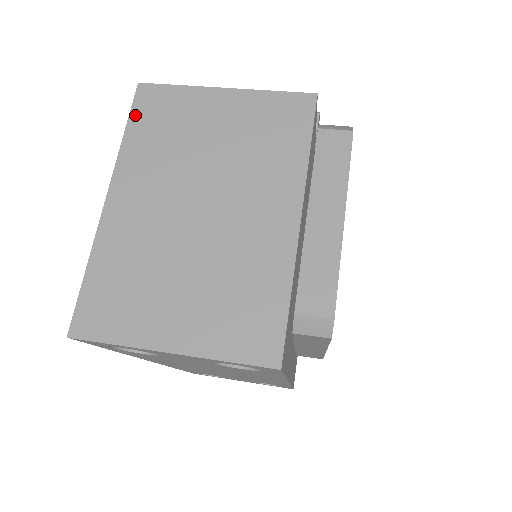
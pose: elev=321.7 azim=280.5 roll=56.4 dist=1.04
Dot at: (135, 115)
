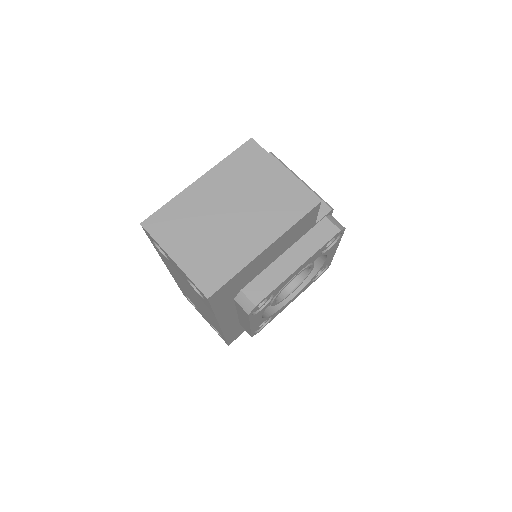
Dot at: (238, 152)
